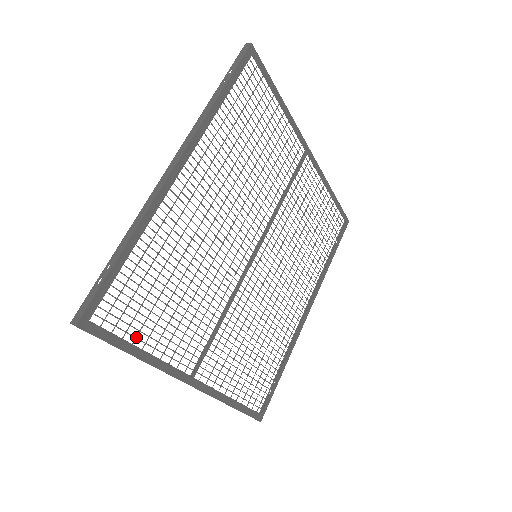
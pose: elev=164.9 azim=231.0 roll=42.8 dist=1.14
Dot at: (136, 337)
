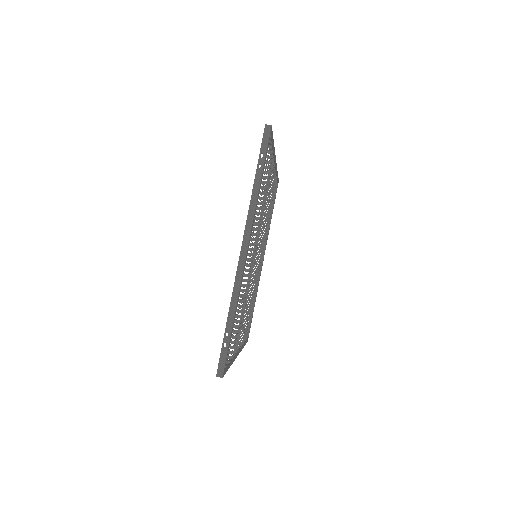
Dot at: occluded
